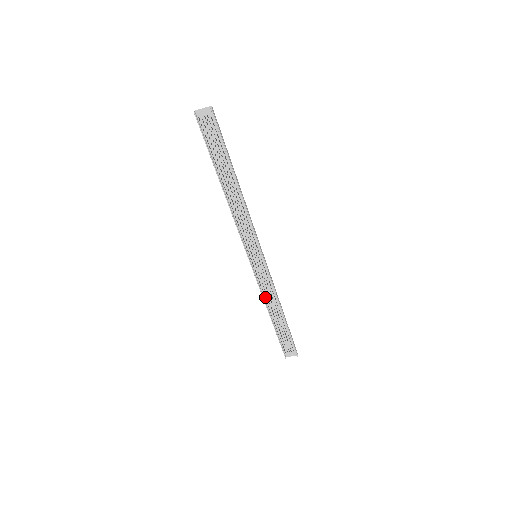
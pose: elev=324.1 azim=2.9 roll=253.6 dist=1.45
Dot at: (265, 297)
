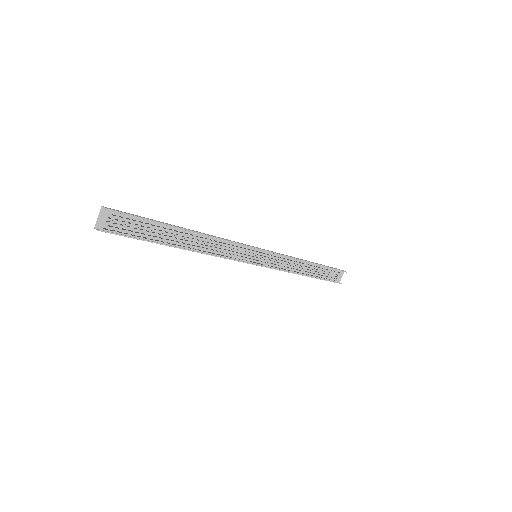
Dot at: (289, 270)
